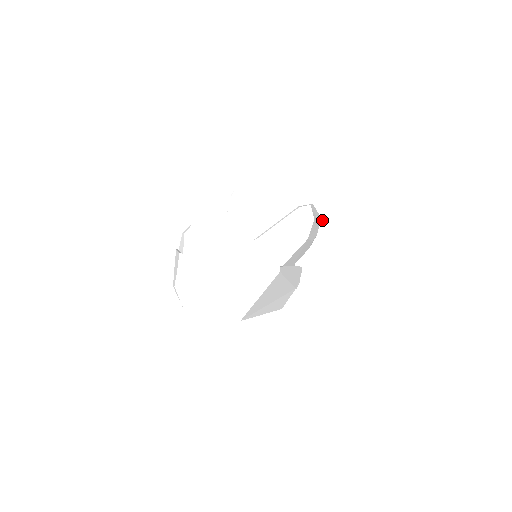
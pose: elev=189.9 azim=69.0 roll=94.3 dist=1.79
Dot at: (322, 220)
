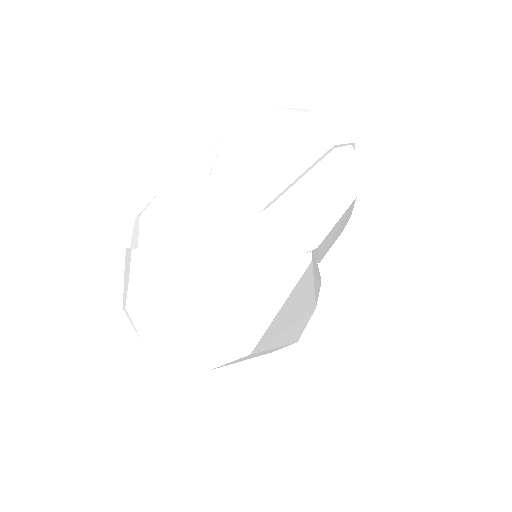
Dot at: occluded
